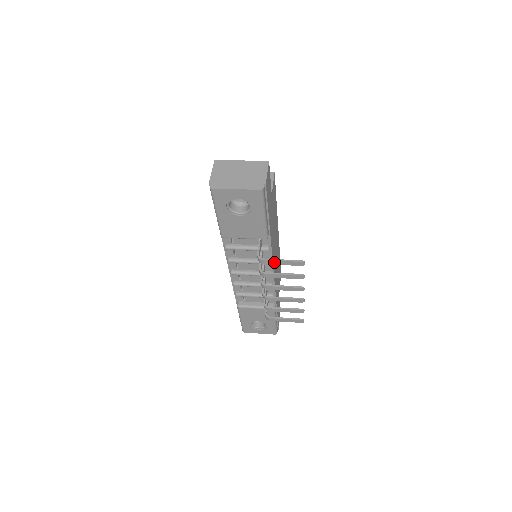
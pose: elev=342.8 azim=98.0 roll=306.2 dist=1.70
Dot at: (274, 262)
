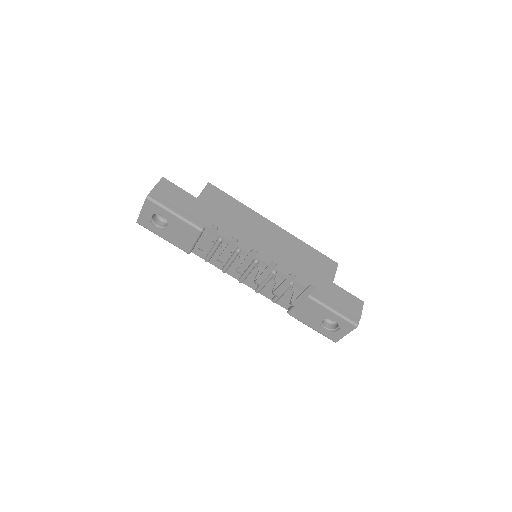
Dot at: (205, 243)
